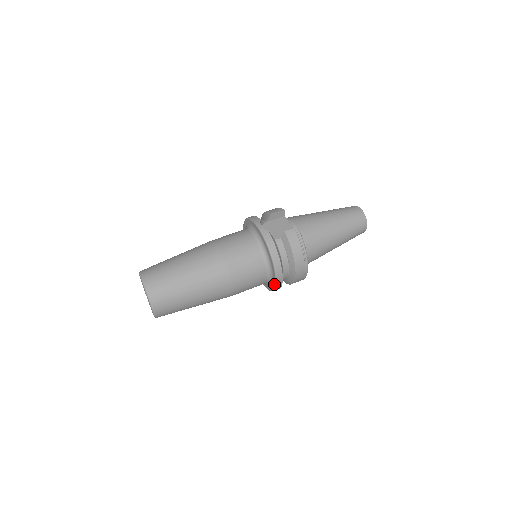
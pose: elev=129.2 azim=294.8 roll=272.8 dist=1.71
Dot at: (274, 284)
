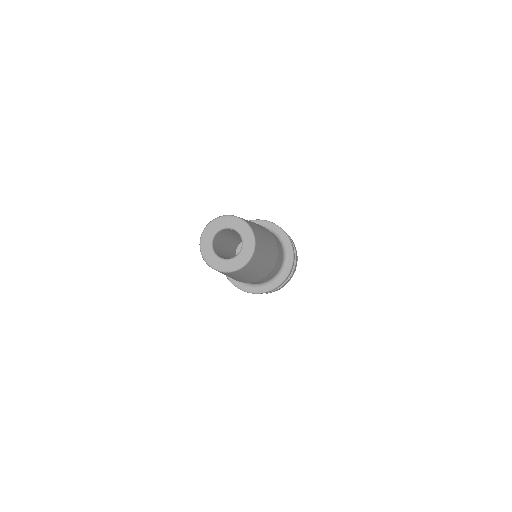
Dot at: (289, 268)
